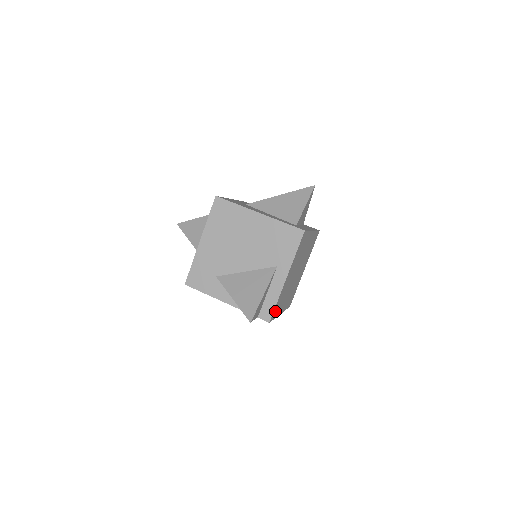
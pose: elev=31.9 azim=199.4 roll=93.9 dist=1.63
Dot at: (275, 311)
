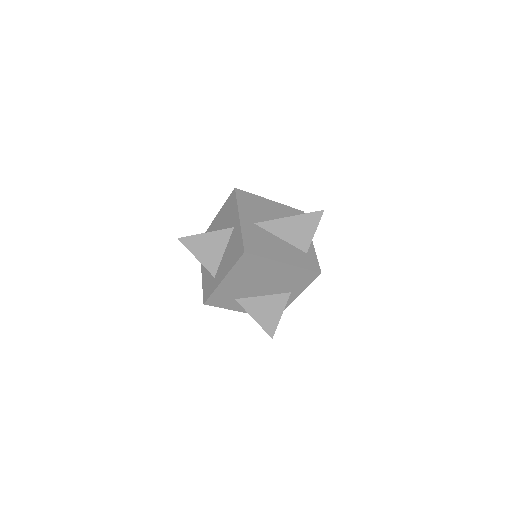
Dot at: occluded
